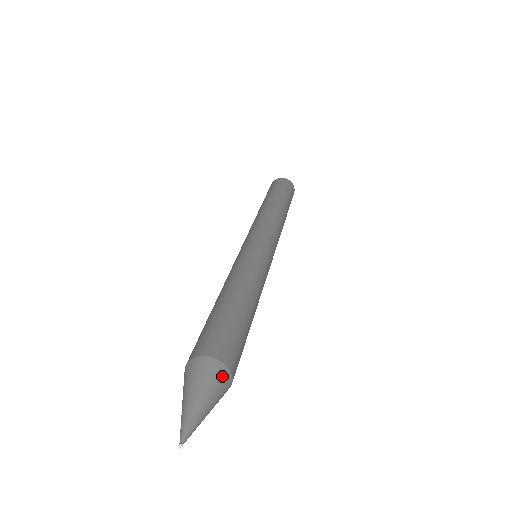
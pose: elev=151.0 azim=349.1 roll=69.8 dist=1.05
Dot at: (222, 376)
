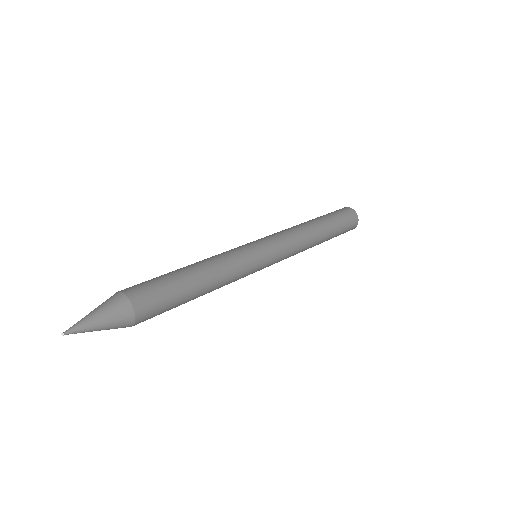
Dot at: (126, 321)
